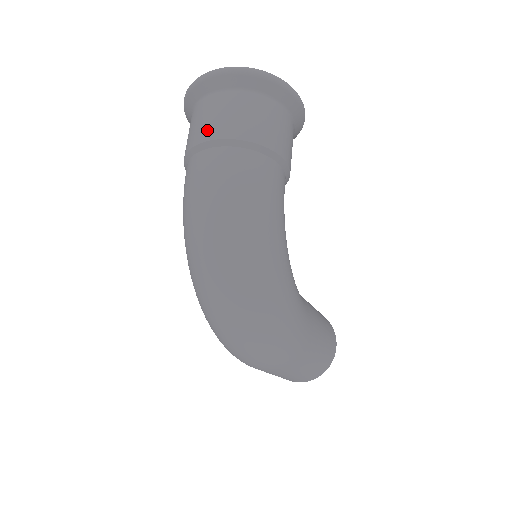
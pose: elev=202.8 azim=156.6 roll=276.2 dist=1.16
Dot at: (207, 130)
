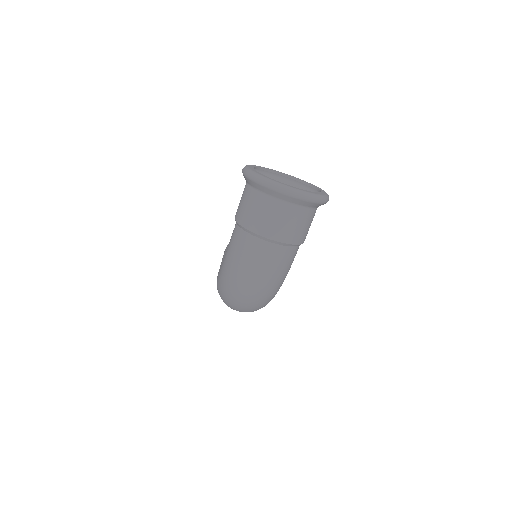
Dot at: (269, 229)
